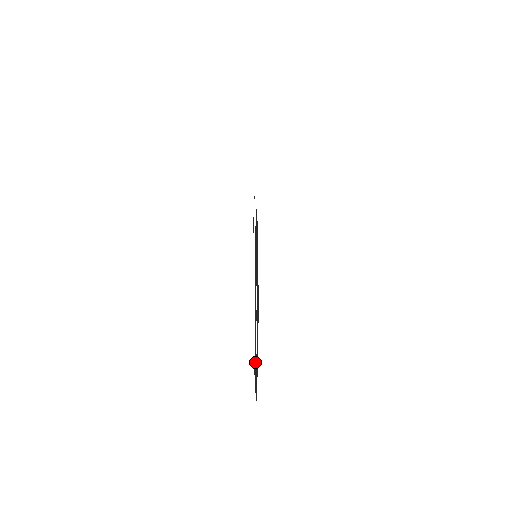
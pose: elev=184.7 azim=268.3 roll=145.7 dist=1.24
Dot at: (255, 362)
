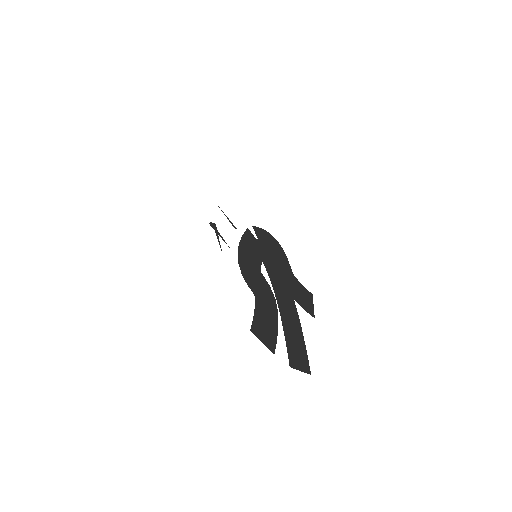
Dot at: (267, 330)
